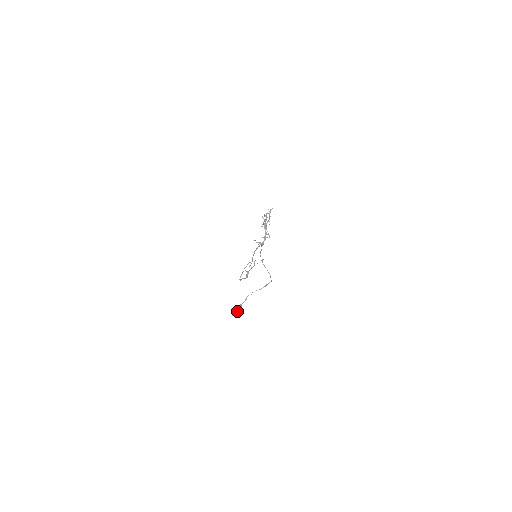
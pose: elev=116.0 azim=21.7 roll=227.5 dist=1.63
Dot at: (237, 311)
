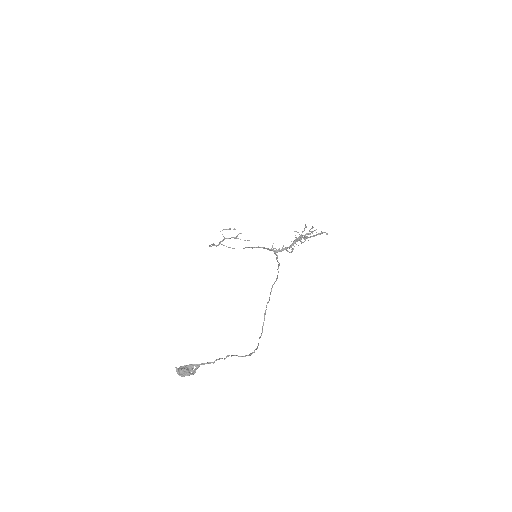
Dot at: (188, 372)
